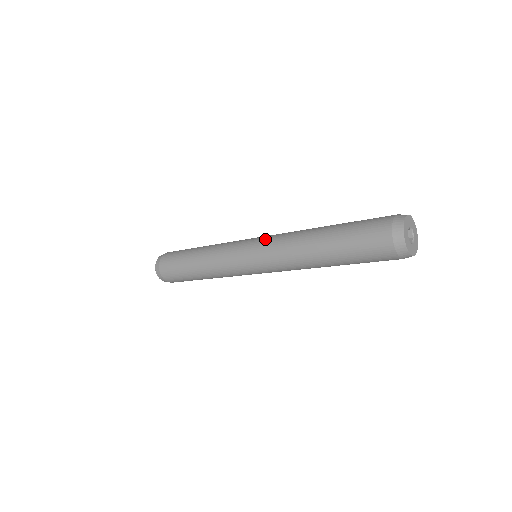
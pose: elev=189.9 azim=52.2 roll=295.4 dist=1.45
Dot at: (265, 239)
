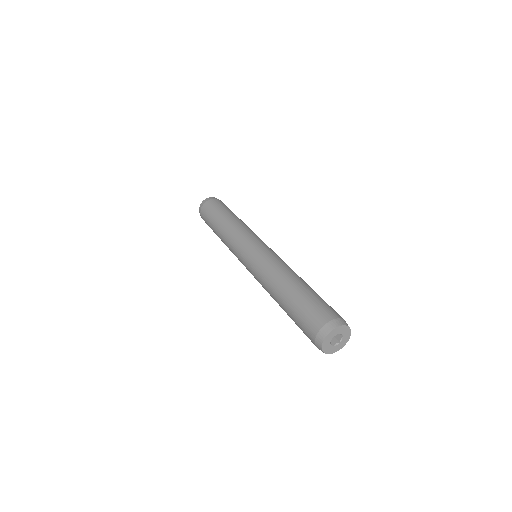
Dot at: (265, 252)
